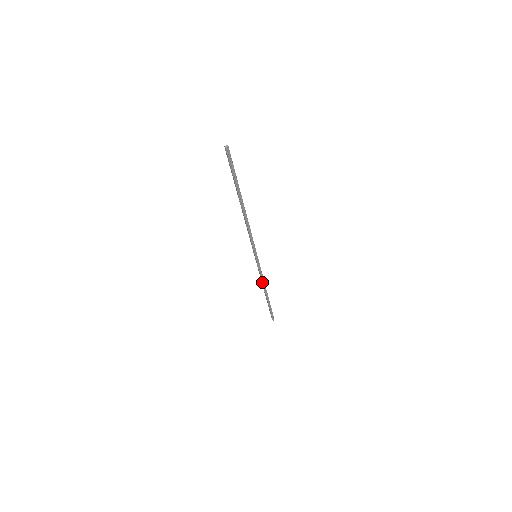
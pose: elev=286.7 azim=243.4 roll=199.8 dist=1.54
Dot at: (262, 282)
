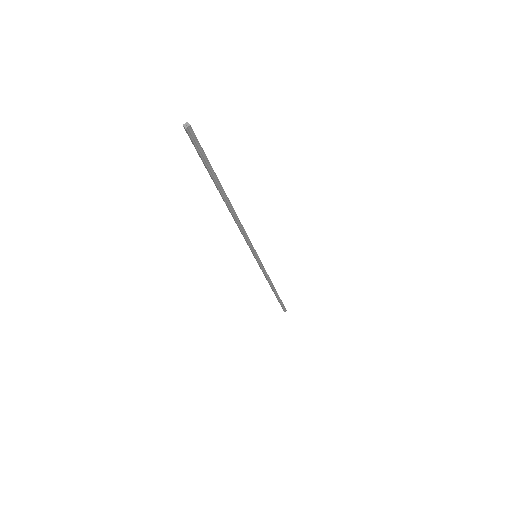
Dot at: occluded
